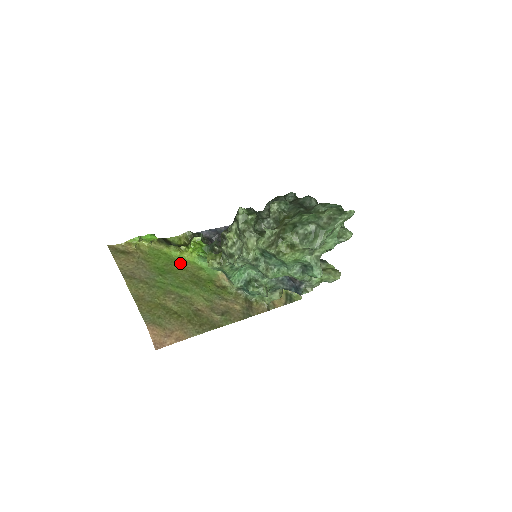
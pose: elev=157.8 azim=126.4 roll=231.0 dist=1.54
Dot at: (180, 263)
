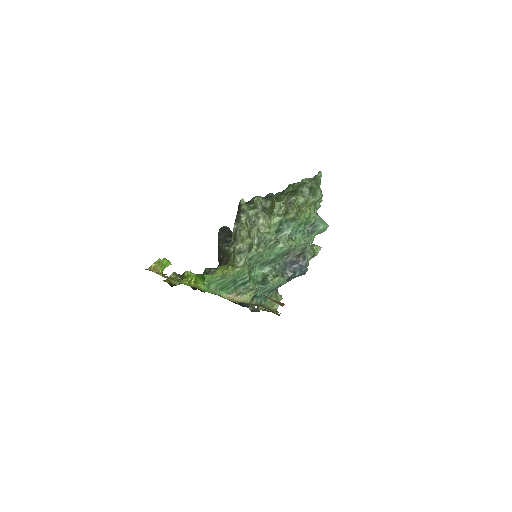
Dot at: occluded
